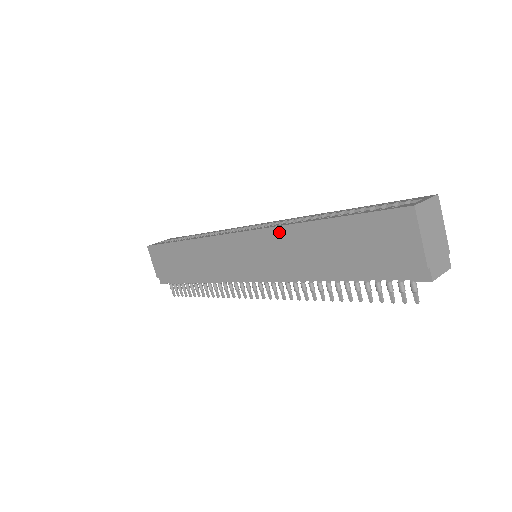
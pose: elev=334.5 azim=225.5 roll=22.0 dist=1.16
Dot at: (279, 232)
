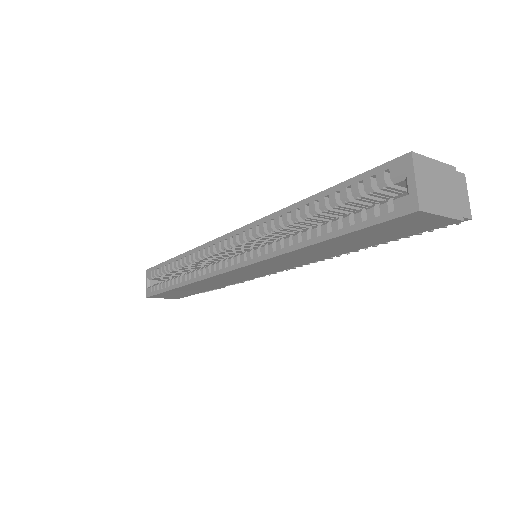
Dot at: (276, 259)
